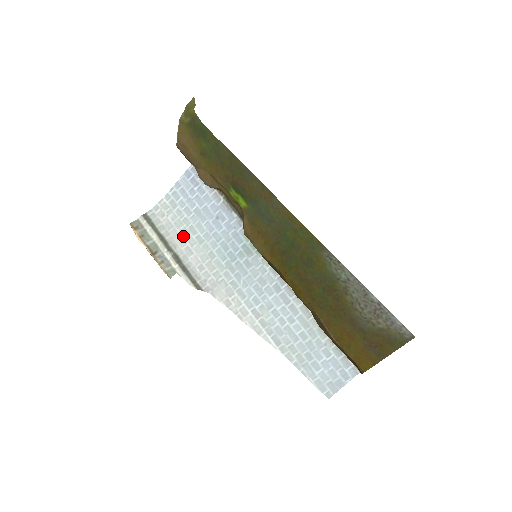
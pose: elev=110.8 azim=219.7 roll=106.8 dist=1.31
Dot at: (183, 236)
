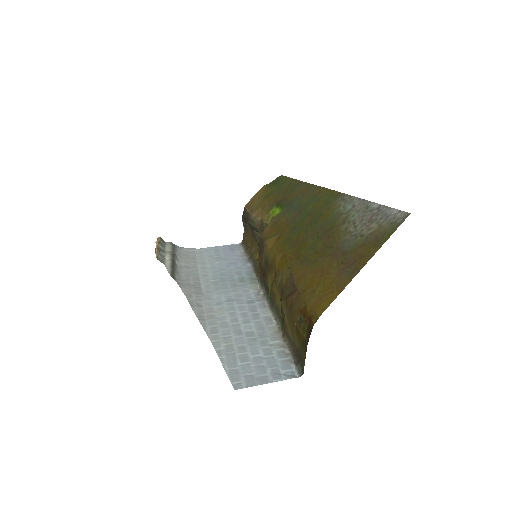
Dot at: (191, 262)
